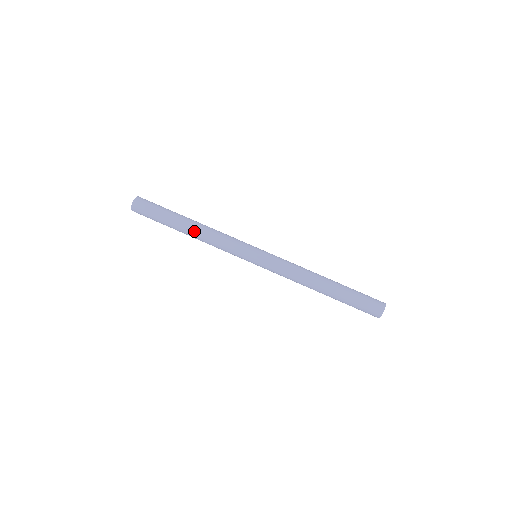
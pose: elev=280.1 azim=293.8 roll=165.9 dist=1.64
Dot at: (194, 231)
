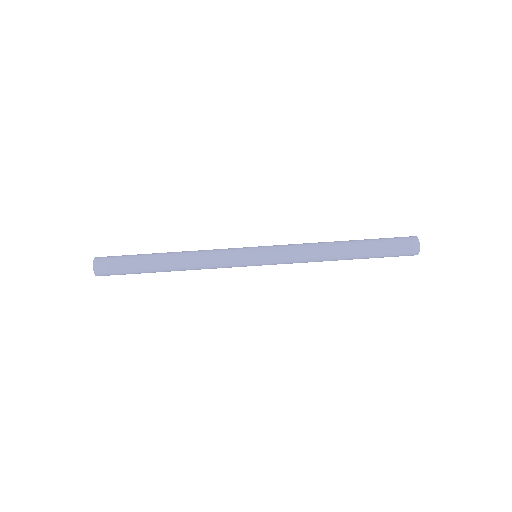
Dot at: (177, 267)
